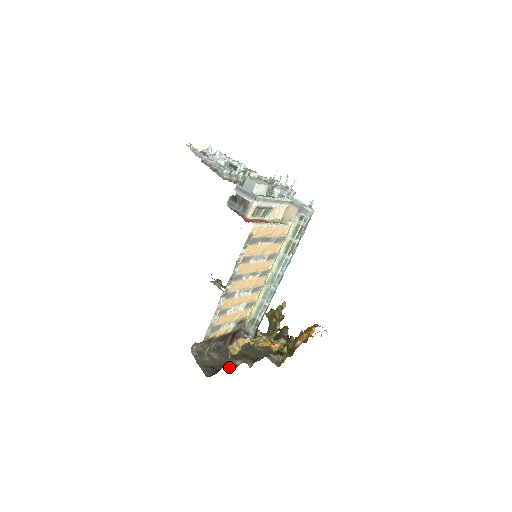
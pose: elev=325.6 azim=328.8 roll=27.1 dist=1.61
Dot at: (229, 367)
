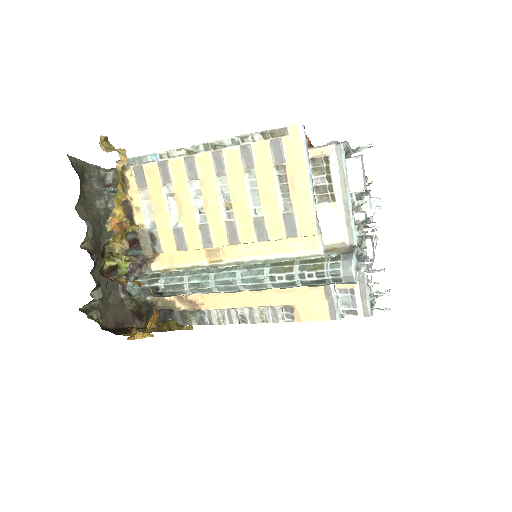
Dot at: (82, 208)
